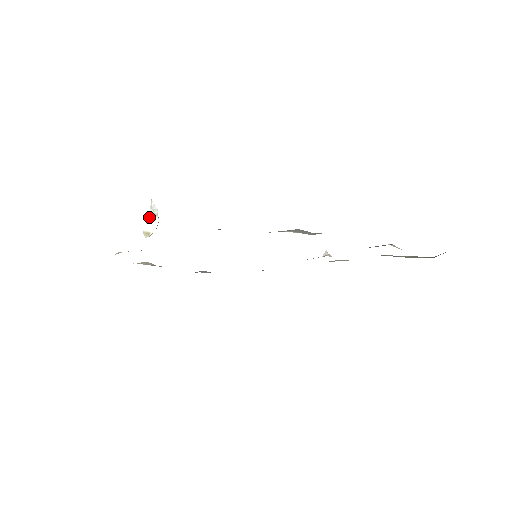
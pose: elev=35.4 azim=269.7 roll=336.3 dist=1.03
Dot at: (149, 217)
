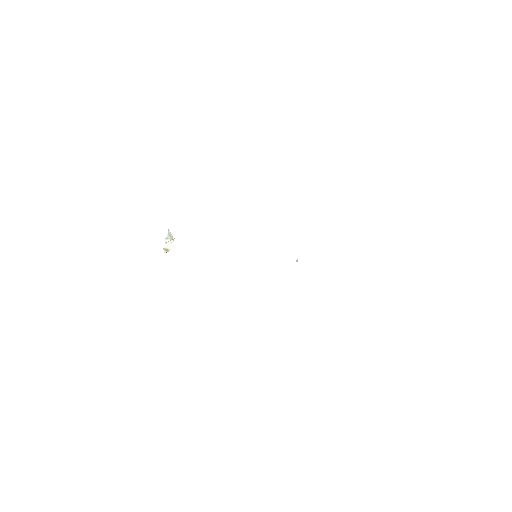
Dot at: (167, 240)
